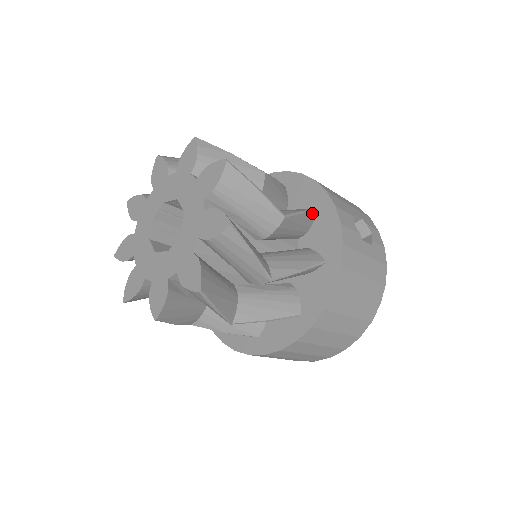
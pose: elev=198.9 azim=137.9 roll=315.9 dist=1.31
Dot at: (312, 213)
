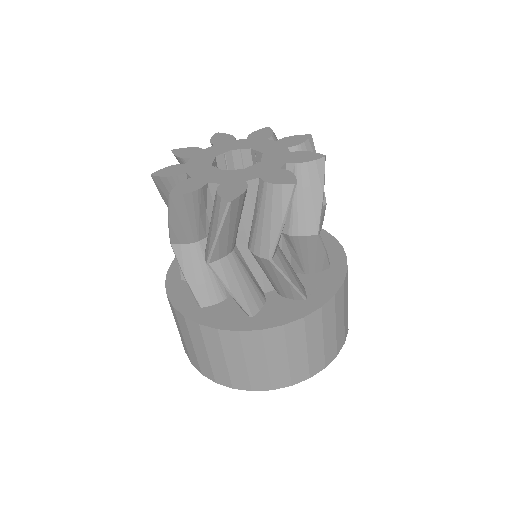
Dot at: occluded
